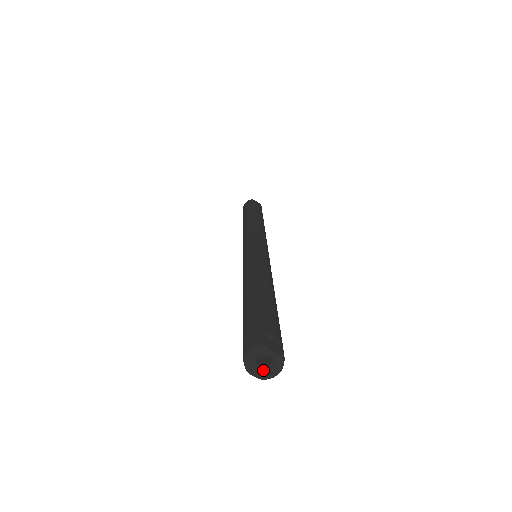
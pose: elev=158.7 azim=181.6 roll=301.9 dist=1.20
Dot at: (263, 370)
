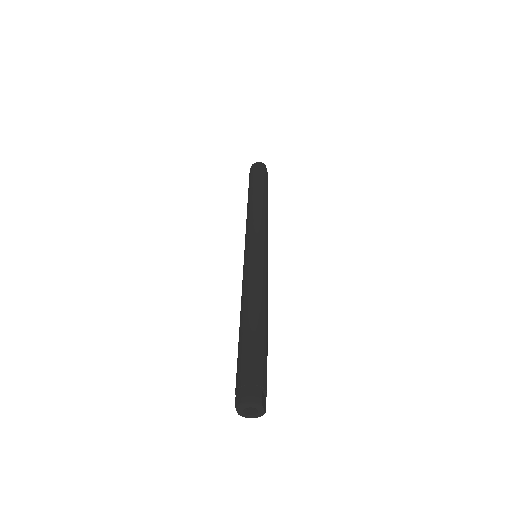
Dot at: (246, 412)
